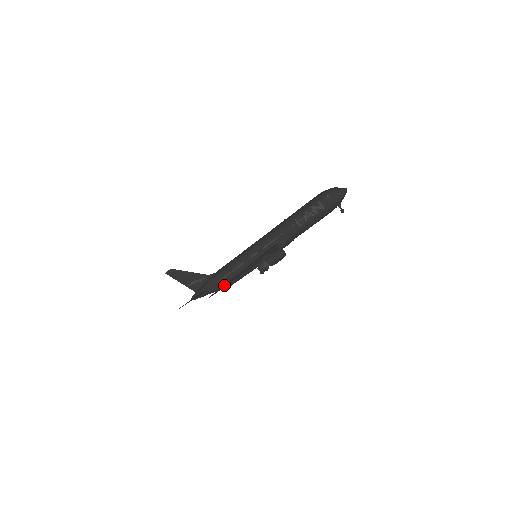
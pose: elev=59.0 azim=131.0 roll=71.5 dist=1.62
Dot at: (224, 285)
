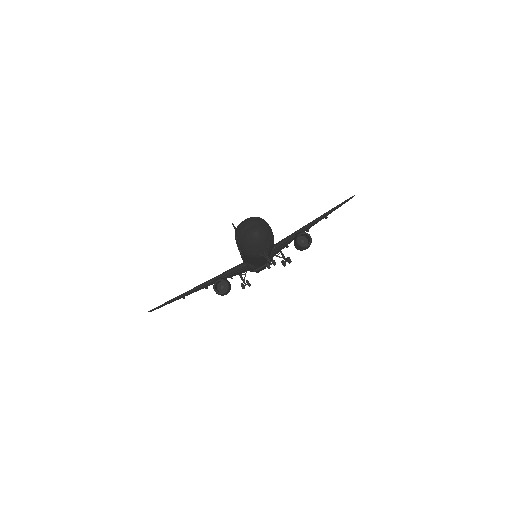
Dot at: occluded
